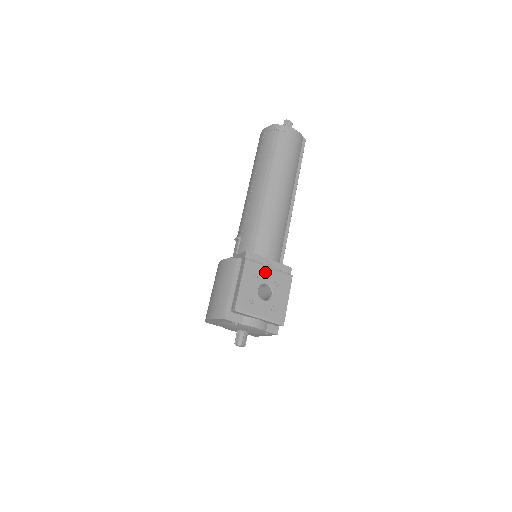
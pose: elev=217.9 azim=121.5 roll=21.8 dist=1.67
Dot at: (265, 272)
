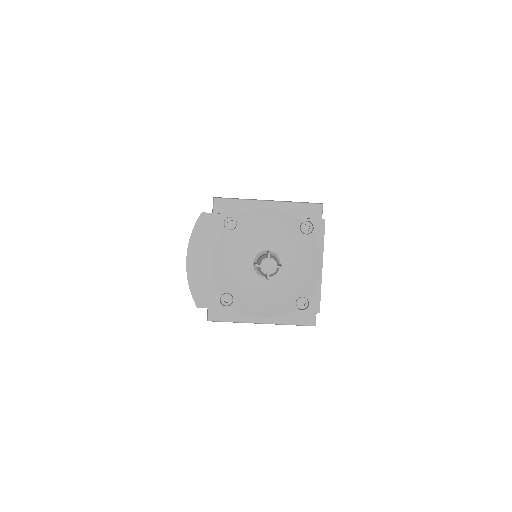
Dot at: occluded
